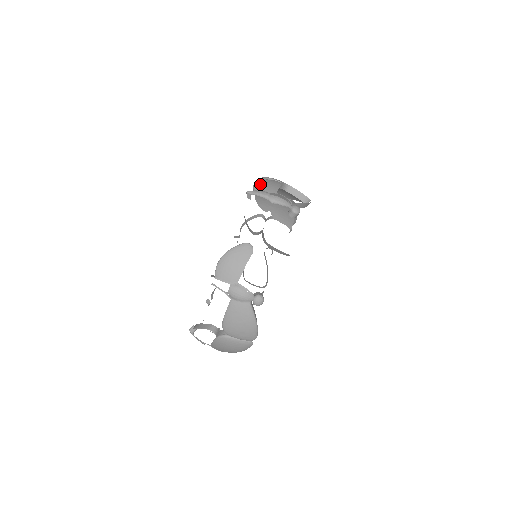
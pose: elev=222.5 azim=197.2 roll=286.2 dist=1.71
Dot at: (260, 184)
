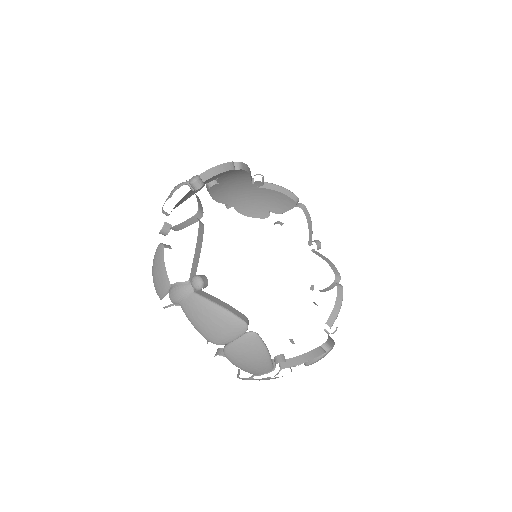
Dot at: occluded
